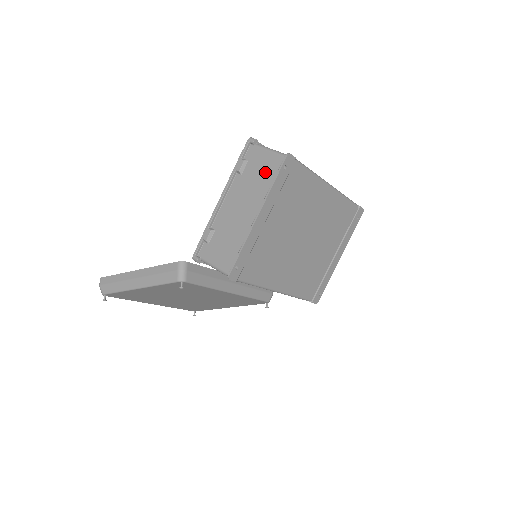
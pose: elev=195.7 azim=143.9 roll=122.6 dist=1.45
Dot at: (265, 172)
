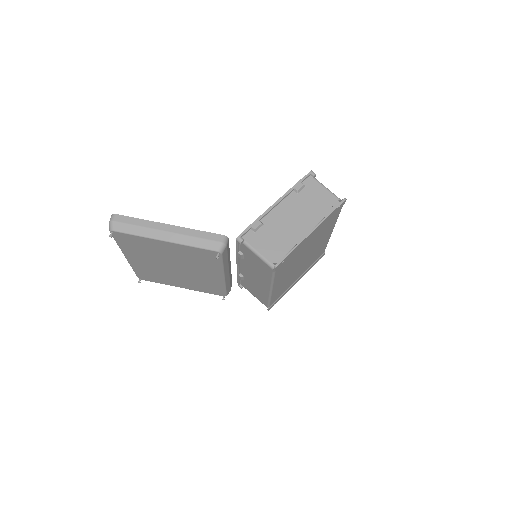
Dot at: (320, 201)
